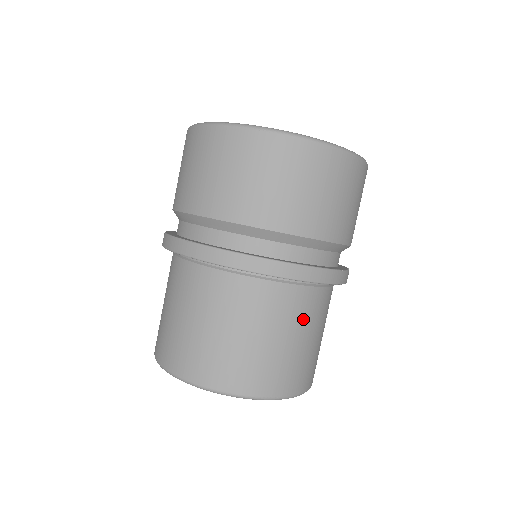
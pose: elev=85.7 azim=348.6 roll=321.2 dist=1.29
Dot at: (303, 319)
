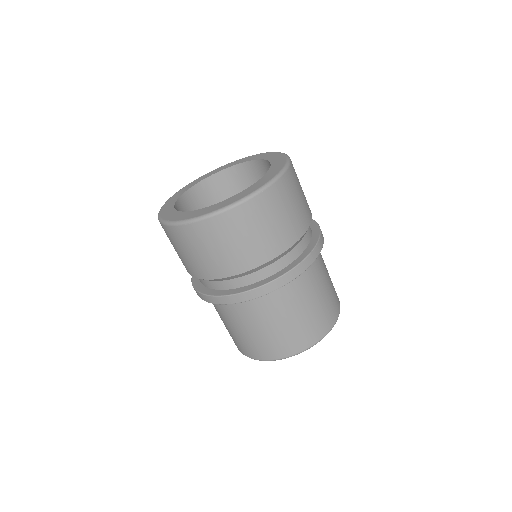
Dot at: (295, 302)
